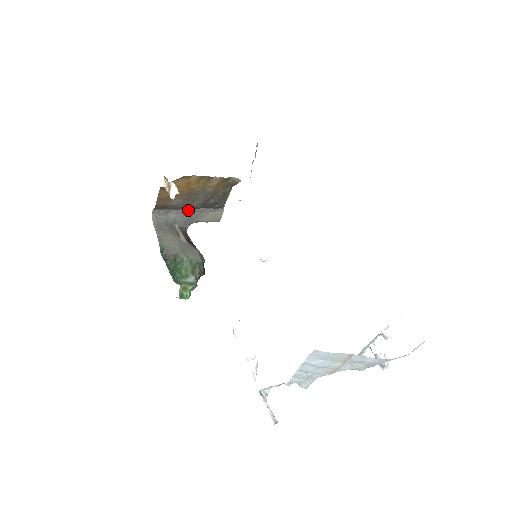
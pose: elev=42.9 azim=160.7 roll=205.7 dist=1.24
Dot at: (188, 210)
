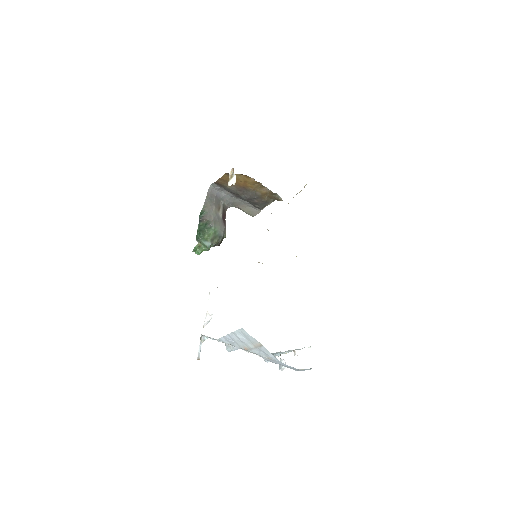
Dot at: (236, 197)
